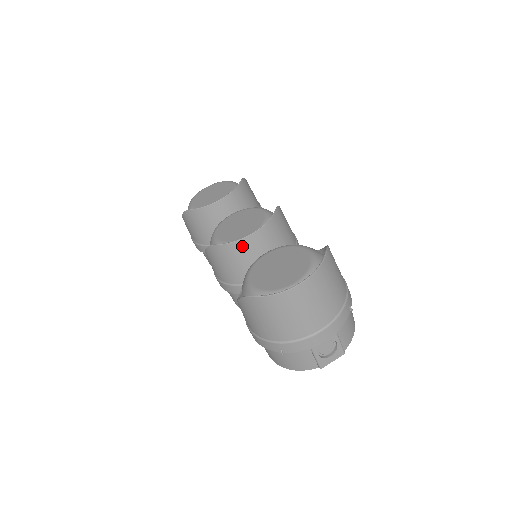
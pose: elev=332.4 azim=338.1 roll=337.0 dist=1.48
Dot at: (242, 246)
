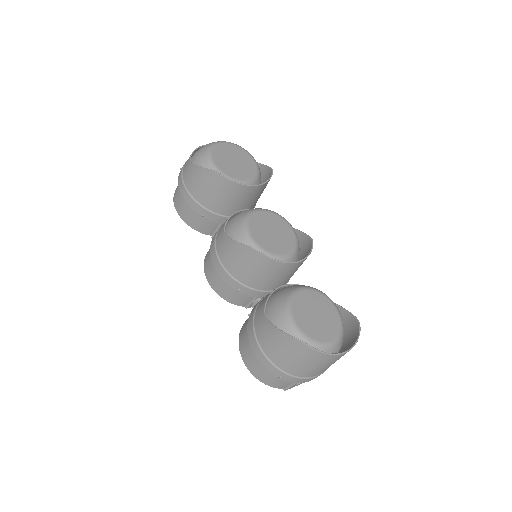
Dot at: (282, 267)
